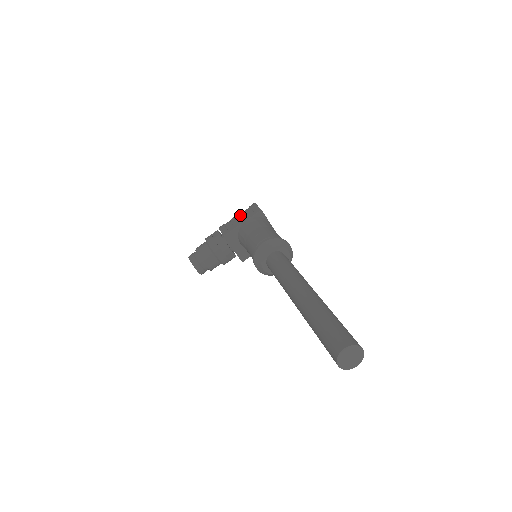
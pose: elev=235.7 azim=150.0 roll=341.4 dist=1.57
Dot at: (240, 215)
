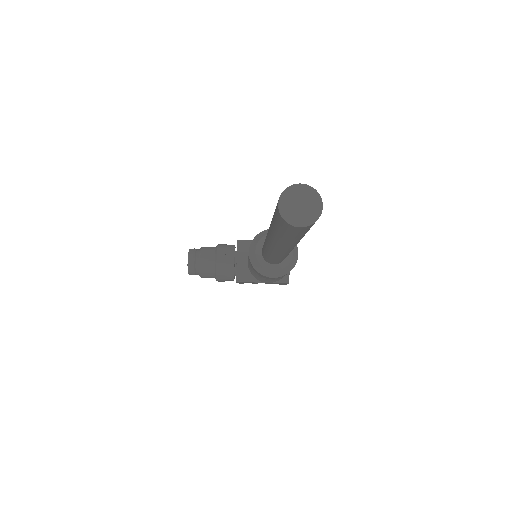
Dot at: occluded
